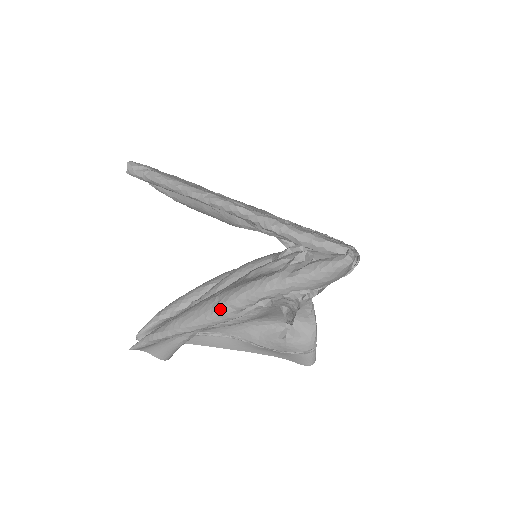
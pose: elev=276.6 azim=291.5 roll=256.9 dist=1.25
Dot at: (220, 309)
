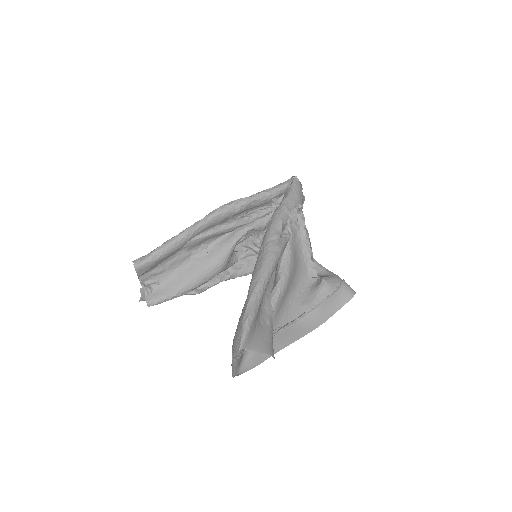
Dot at: (268, 246)
